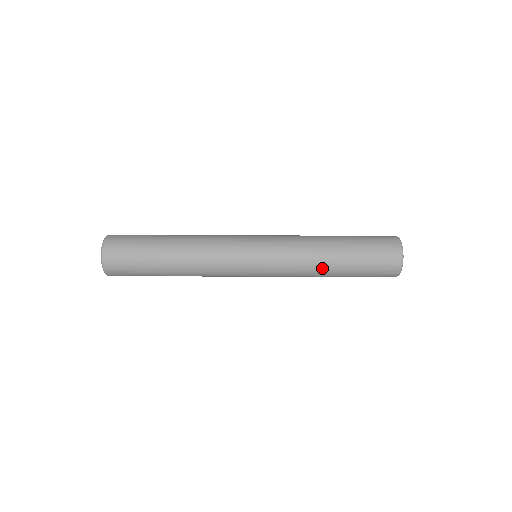
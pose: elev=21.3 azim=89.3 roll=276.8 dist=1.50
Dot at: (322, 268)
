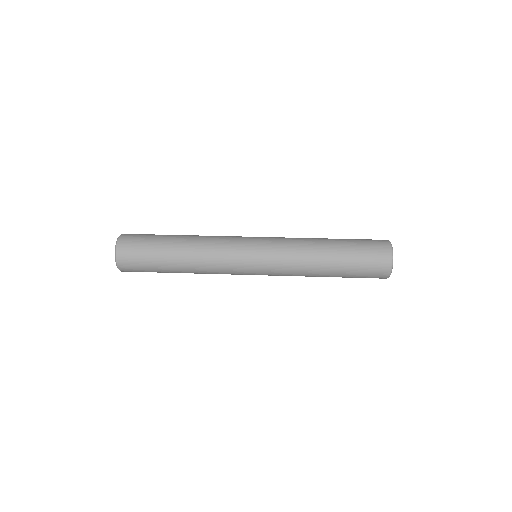
Dot at: (315, 275)
